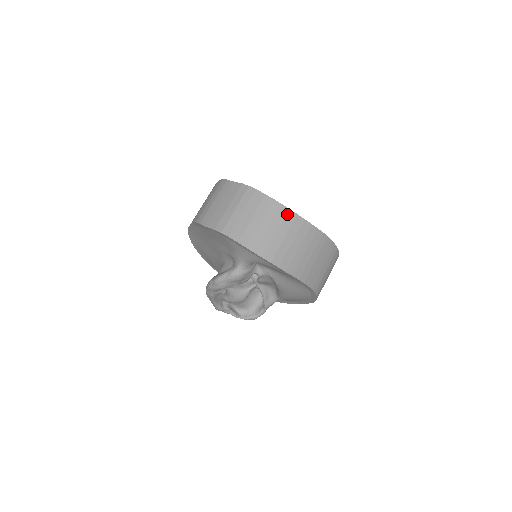
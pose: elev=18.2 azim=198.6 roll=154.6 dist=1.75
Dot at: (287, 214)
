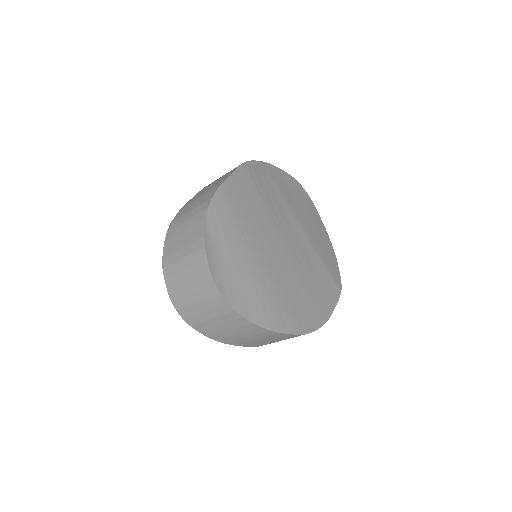
Dot at: (222, 304)
